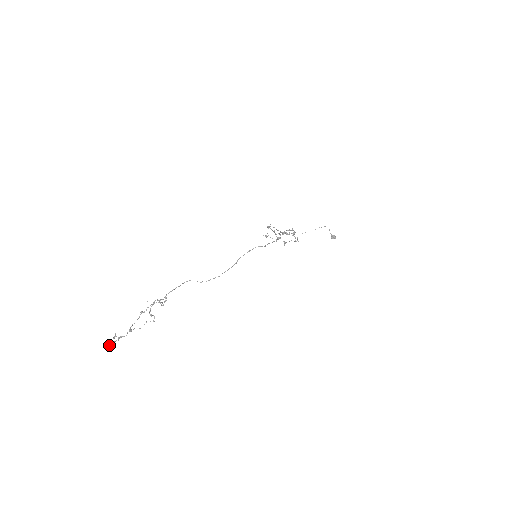
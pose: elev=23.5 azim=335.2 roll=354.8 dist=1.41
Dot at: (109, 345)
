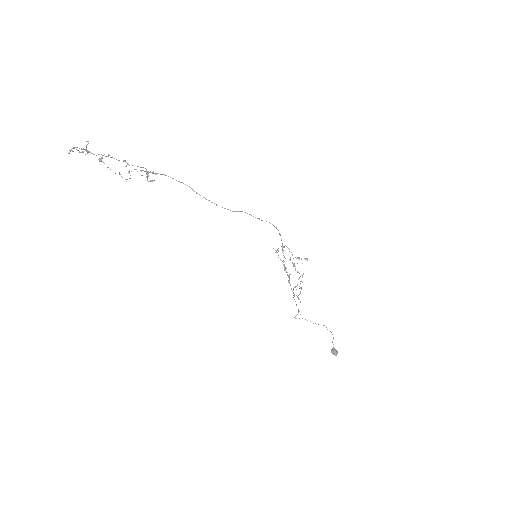
Dot at: (70, 150)
